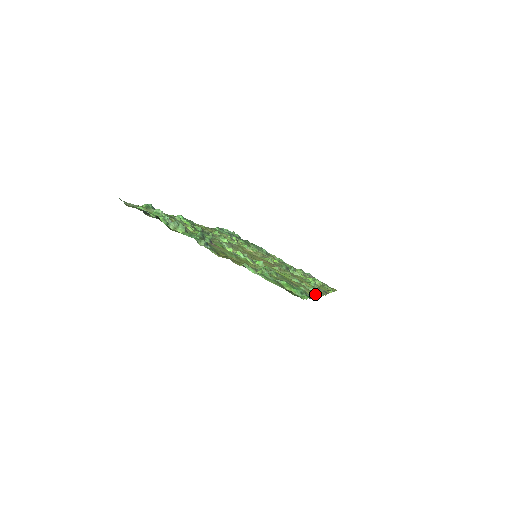
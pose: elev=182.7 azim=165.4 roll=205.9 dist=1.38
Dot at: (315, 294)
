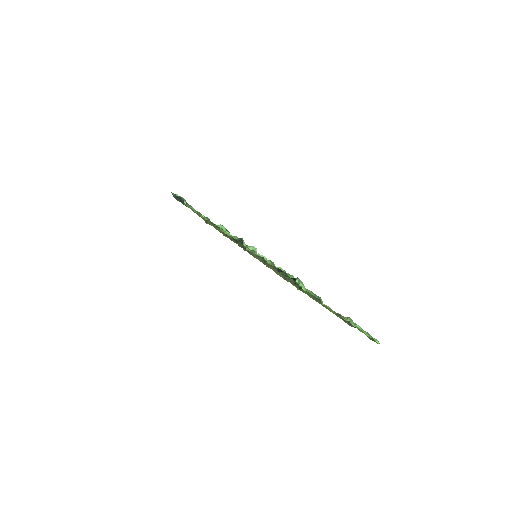
Dot at: (326, 308)
